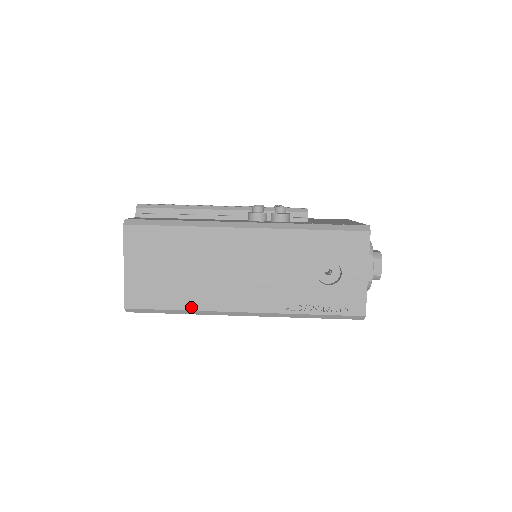
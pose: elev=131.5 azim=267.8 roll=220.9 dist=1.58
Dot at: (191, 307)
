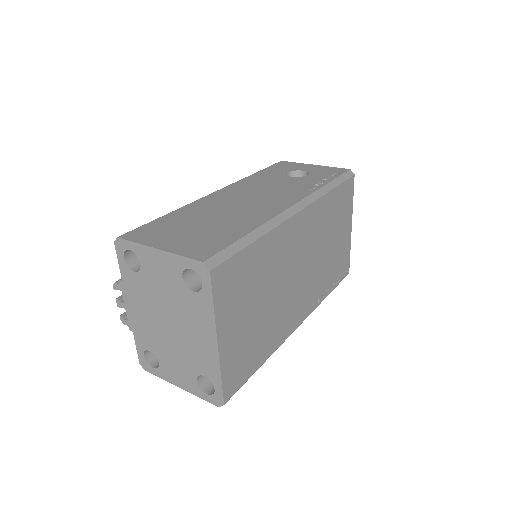
Dot at: (255, 226)
